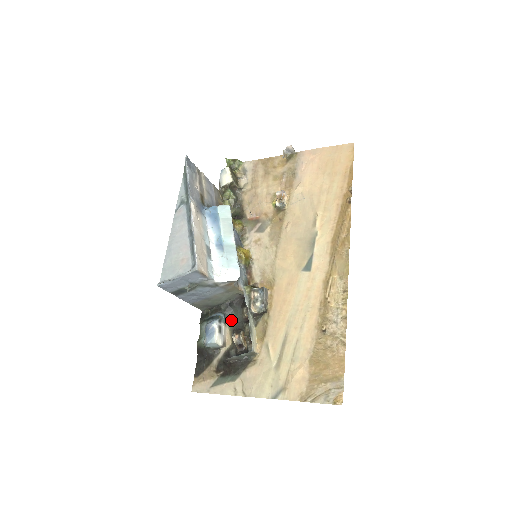
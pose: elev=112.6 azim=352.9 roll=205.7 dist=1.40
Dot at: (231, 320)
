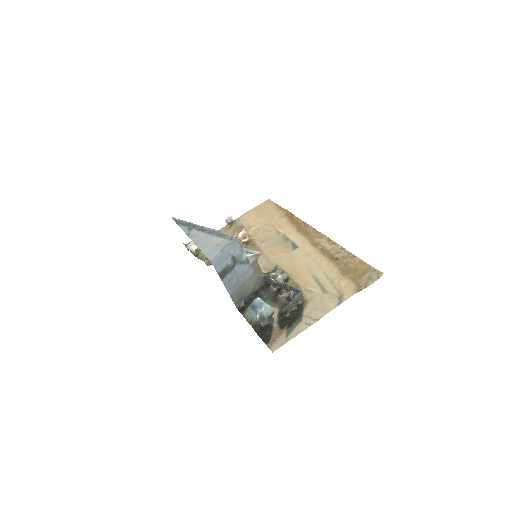
Dot at: (265, 300)
